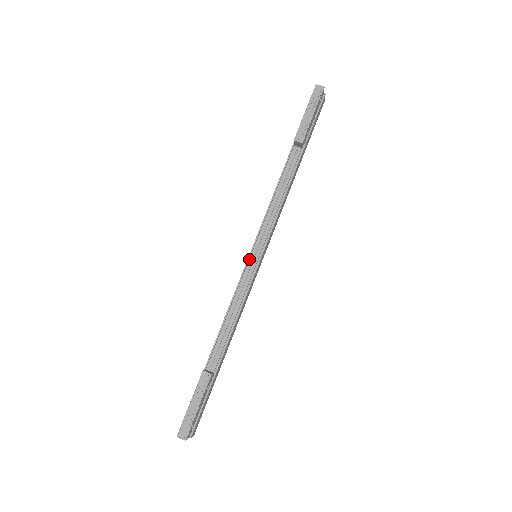
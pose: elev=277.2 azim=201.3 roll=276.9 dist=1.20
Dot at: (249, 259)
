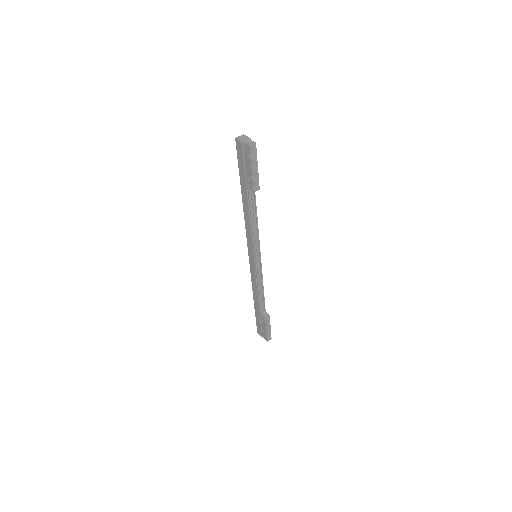
Dot at: (254, 261)
